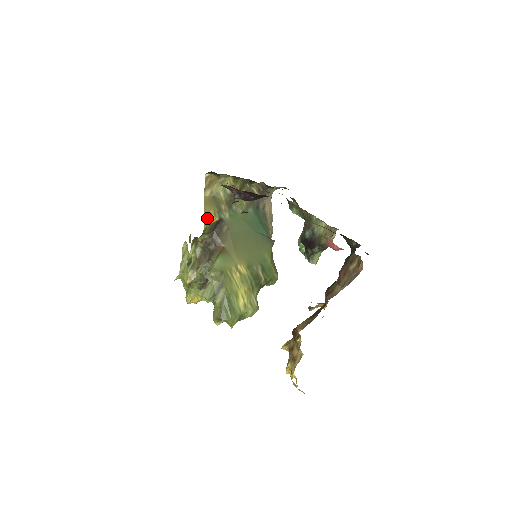
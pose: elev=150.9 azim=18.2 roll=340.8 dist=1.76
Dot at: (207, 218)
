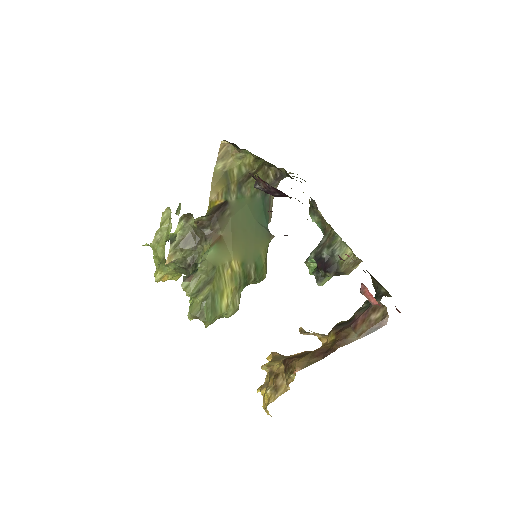
Dot at: (213, 199)
